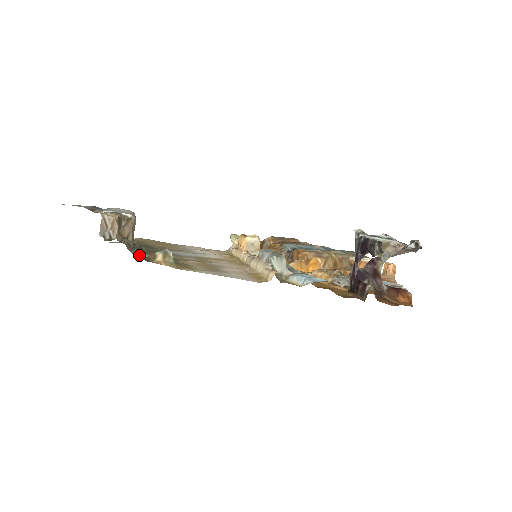
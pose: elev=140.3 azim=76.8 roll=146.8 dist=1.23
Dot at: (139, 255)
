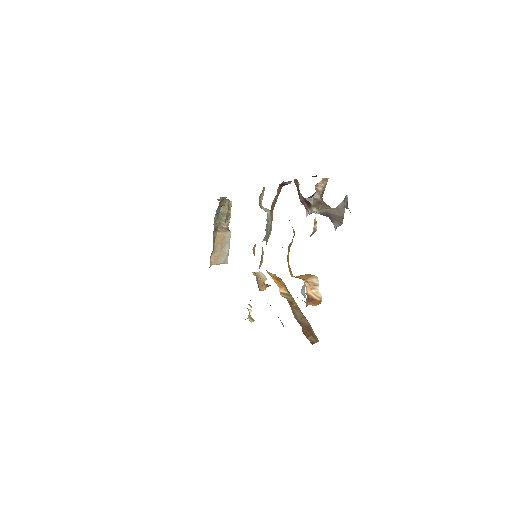
Dot at: occluded
